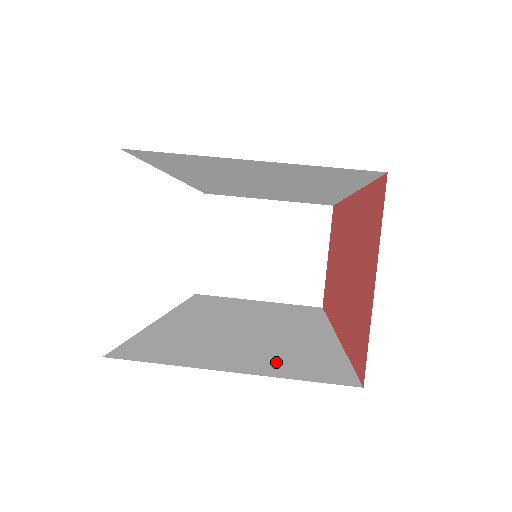
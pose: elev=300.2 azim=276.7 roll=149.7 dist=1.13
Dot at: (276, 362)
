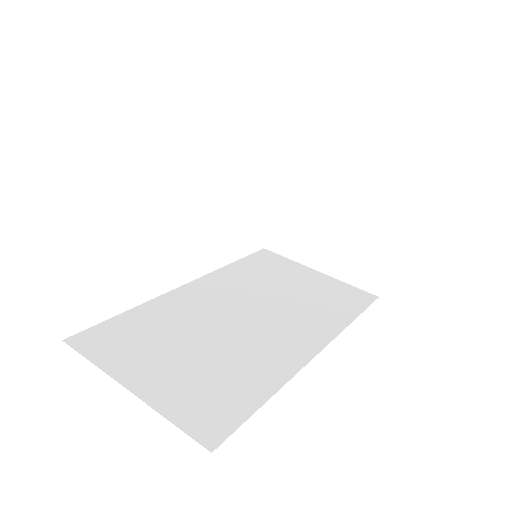
Dot at: (185, 387)
